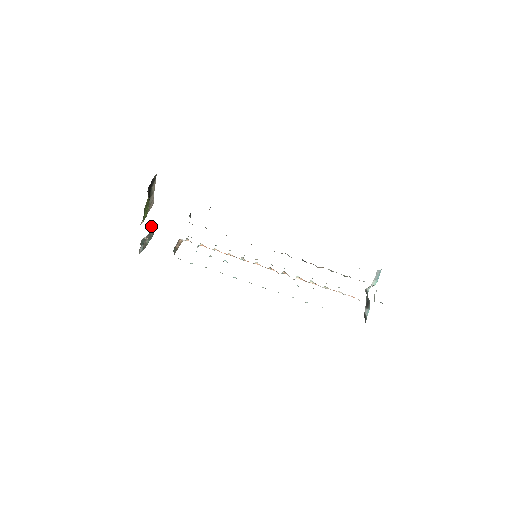
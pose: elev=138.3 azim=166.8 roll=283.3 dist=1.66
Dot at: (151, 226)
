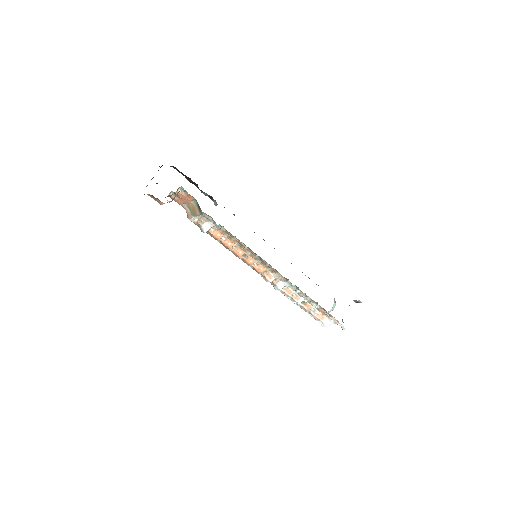
Dot at: (171, 191)
